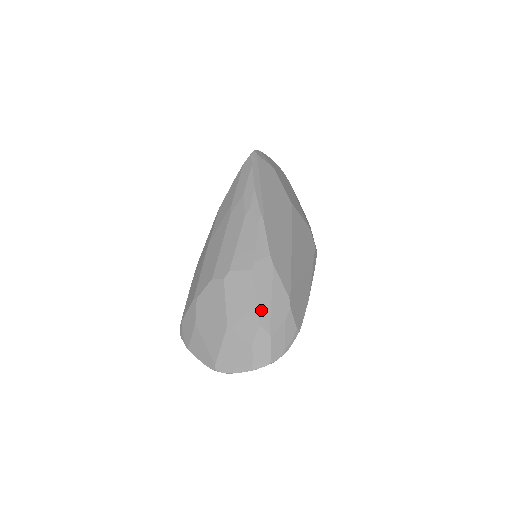
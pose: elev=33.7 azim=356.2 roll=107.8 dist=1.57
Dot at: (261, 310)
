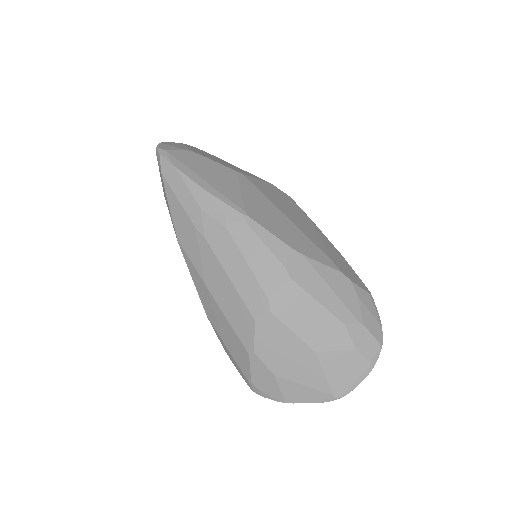
Dot at: (333, 309)
